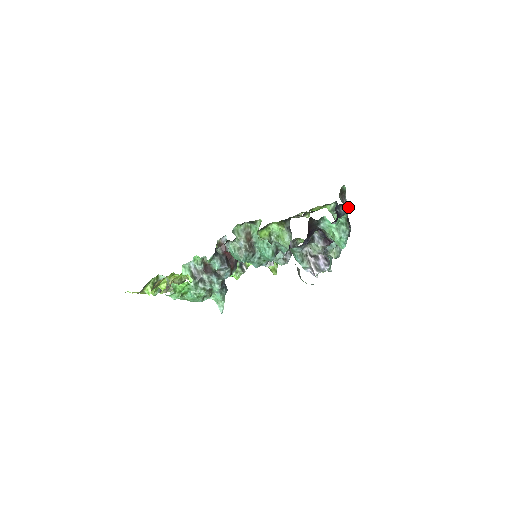
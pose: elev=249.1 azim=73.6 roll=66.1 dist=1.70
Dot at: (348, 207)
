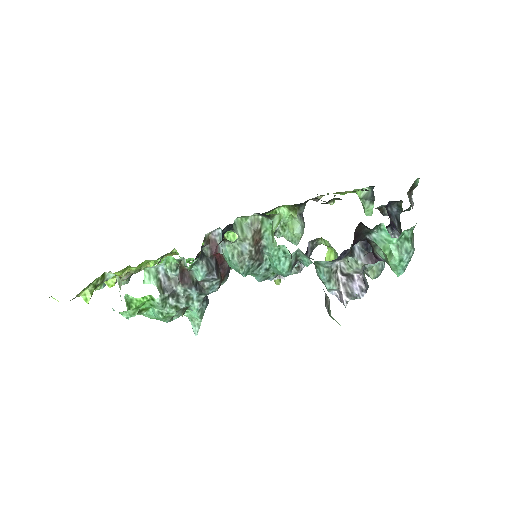
Dot at: (410, 209)
